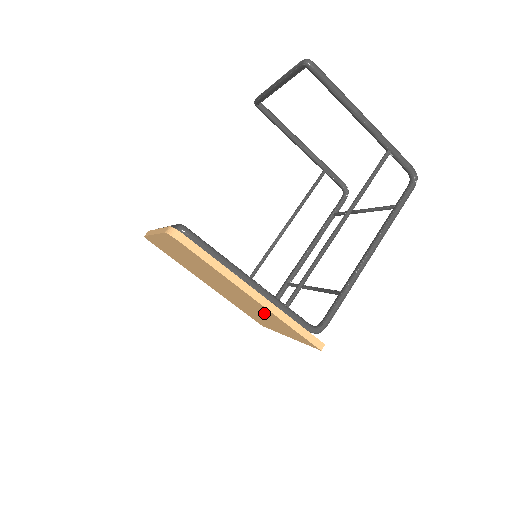
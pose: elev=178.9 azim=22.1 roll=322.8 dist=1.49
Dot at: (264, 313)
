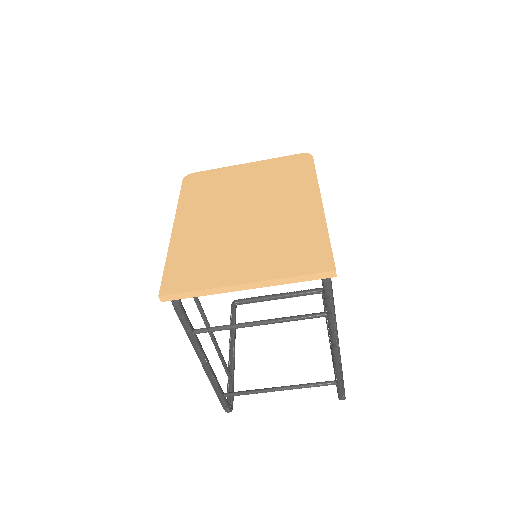
Dot at: (287, 232)
